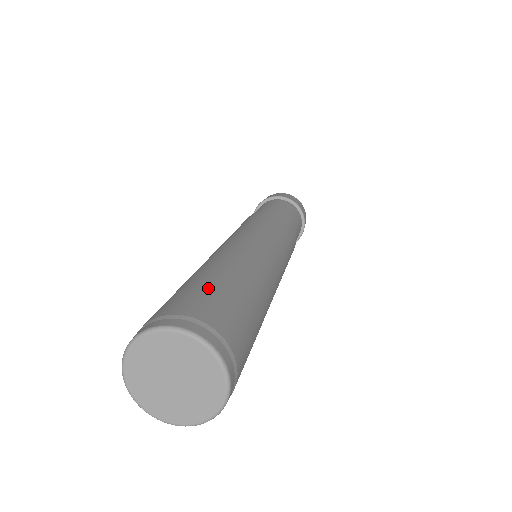
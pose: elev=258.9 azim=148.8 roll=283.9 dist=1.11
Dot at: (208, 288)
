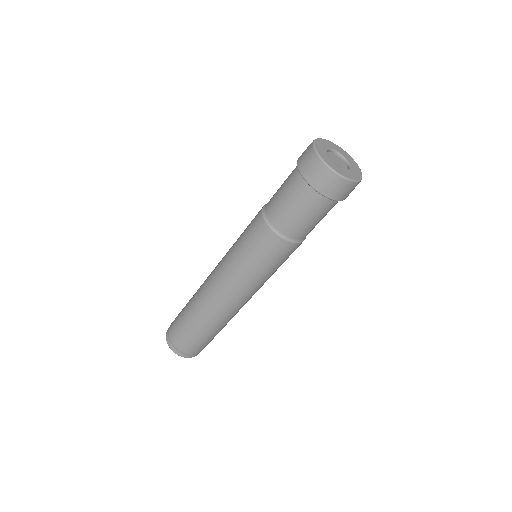
Dot at: (185, 332)
